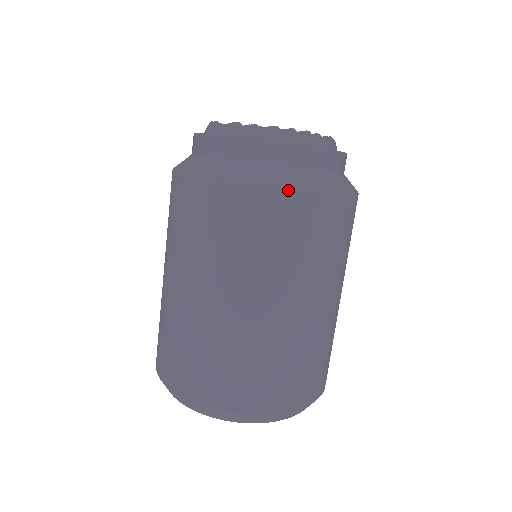
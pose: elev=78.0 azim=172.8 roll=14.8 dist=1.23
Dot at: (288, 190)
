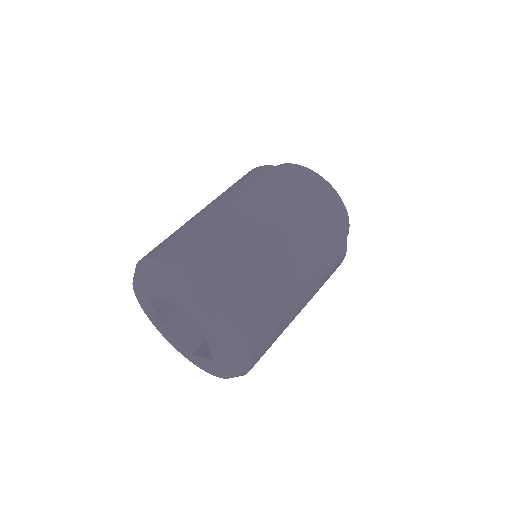
Dot at: (310, 183)
